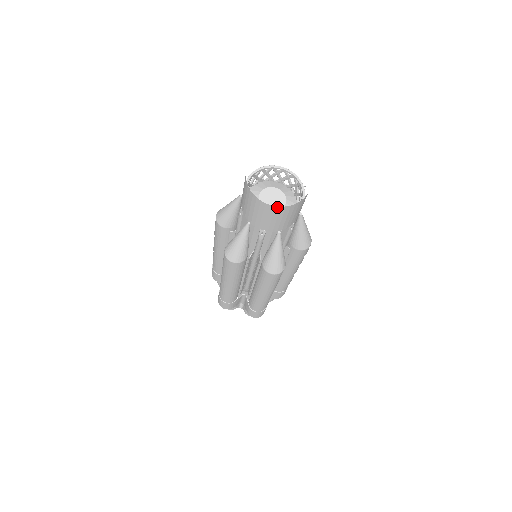
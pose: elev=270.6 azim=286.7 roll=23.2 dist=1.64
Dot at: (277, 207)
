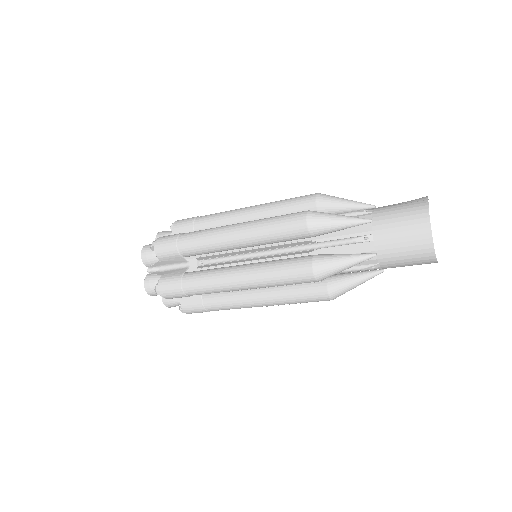
Dot at: (435, 261)
